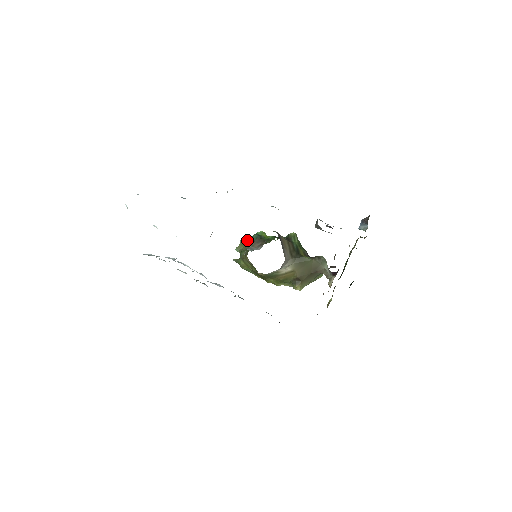
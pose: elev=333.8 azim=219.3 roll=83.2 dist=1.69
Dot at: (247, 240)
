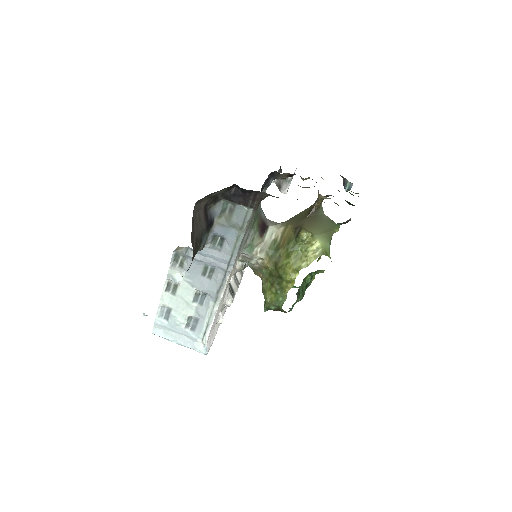
Dot at: occluded
